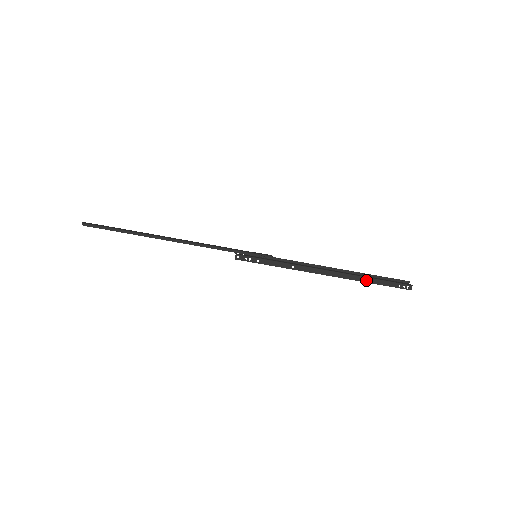
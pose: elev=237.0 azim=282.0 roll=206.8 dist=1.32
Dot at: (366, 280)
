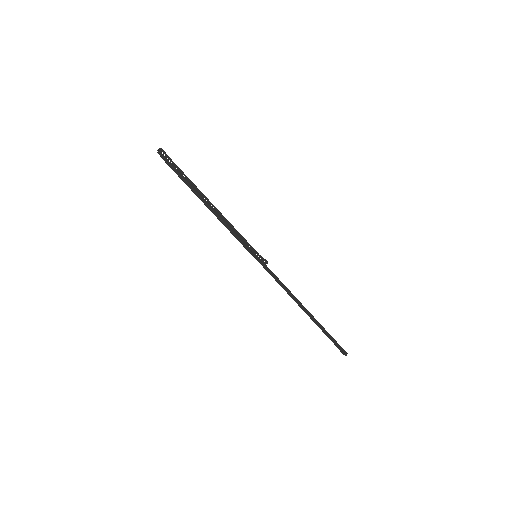
Dot at: (320, 326)
